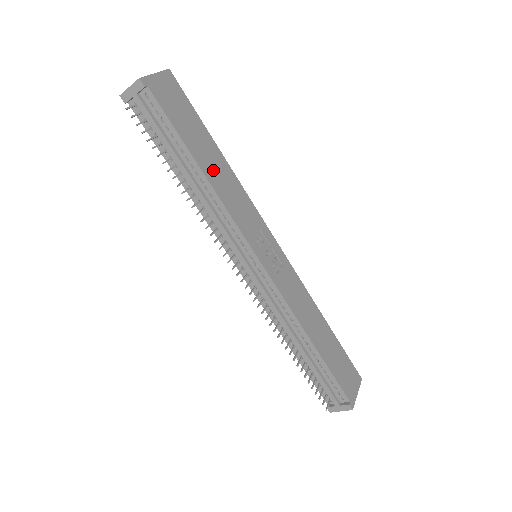
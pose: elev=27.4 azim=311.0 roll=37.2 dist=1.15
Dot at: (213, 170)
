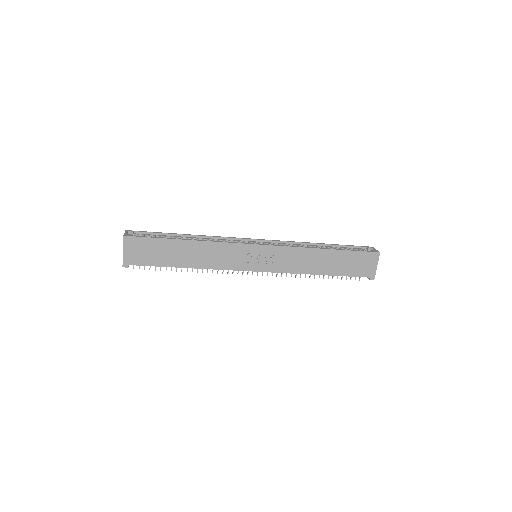
Dot at: (193, 258)
